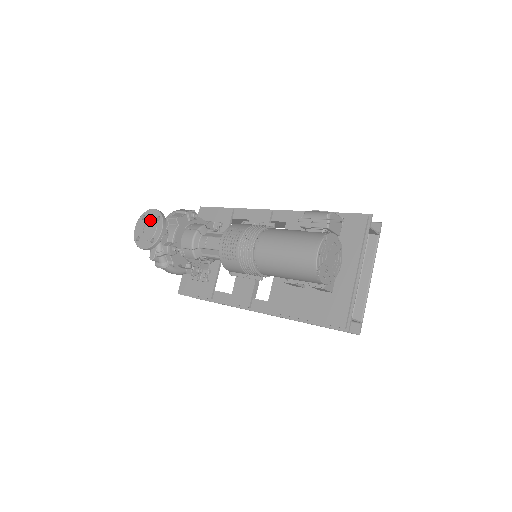
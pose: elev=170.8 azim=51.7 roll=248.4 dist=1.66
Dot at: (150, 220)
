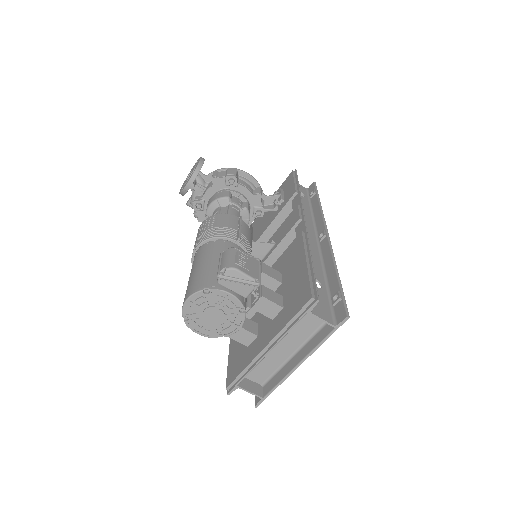
Dot at: (193, 168)
